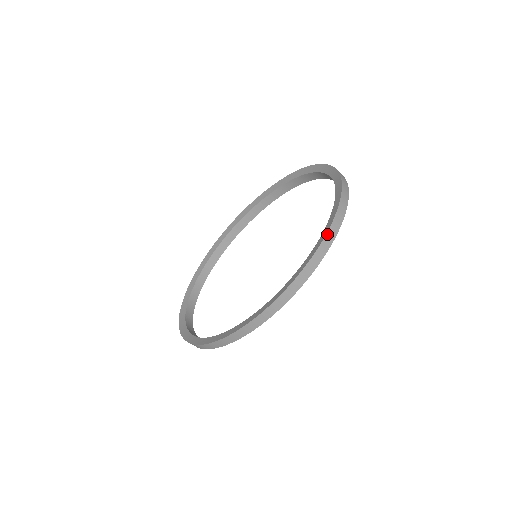
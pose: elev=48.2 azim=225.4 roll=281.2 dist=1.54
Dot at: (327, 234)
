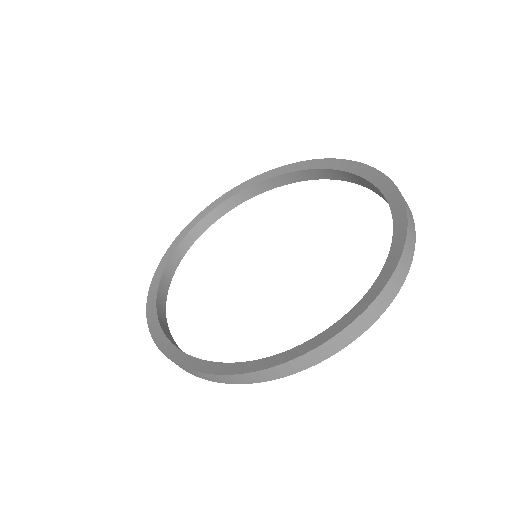
Dot at: (261, 371)
